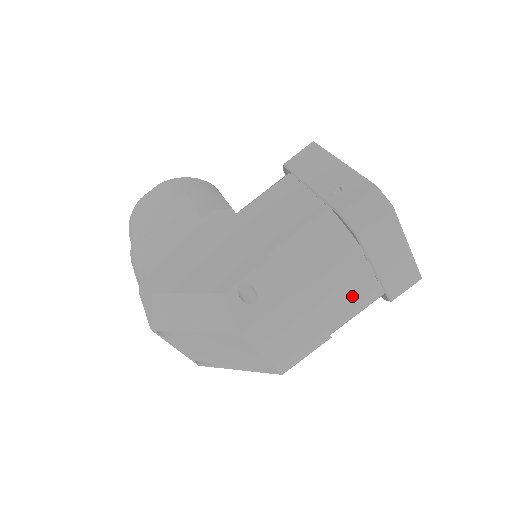
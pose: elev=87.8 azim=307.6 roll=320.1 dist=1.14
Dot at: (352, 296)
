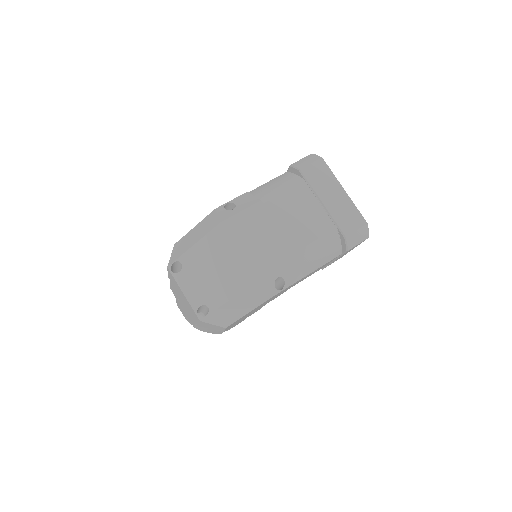
Dot at: (308, 220)
